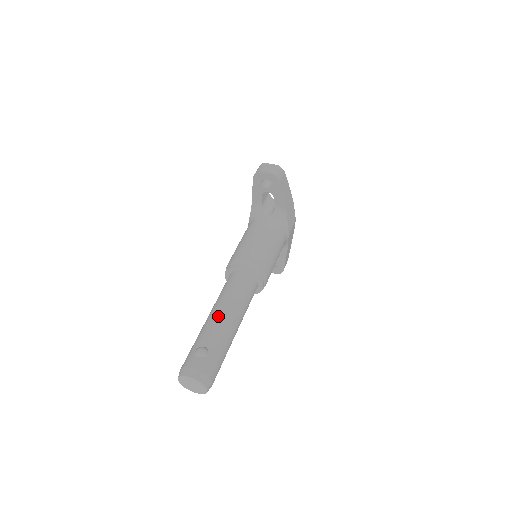
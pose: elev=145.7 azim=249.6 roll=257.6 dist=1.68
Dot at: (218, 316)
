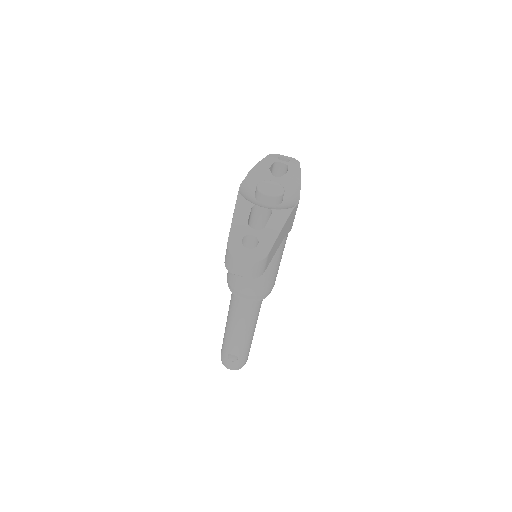
Dot at: (236, 335)
